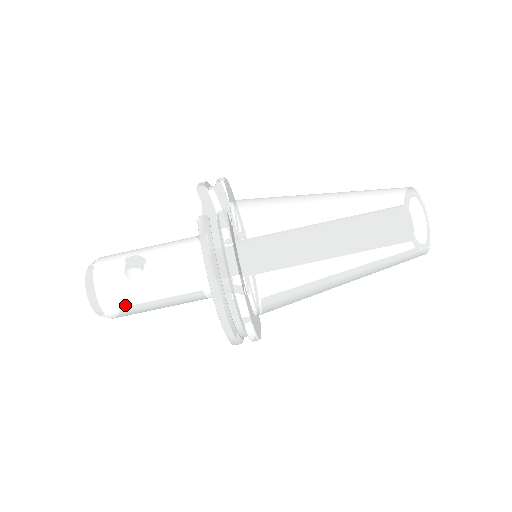
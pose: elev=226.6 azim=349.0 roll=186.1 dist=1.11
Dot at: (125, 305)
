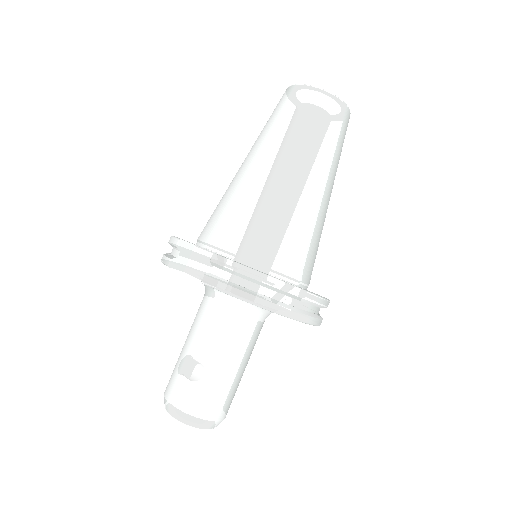
Dot at: (225, 398)
